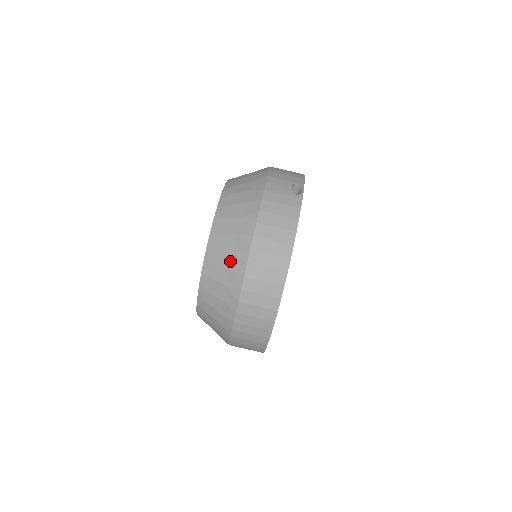
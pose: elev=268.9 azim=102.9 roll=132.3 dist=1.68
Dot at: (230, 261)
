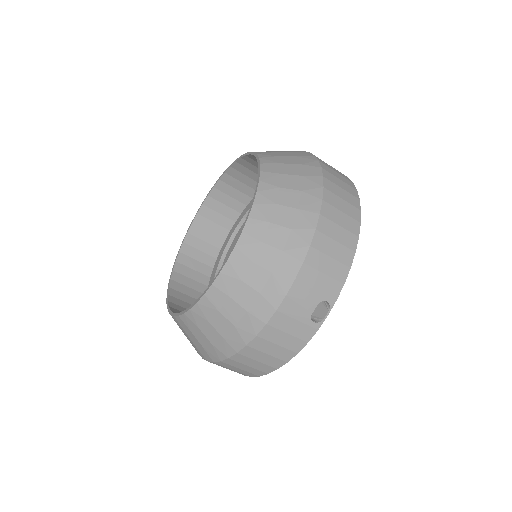
Dot at: (205, 344)
